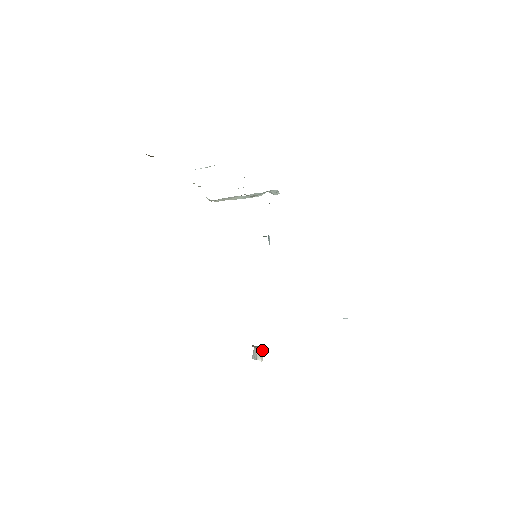
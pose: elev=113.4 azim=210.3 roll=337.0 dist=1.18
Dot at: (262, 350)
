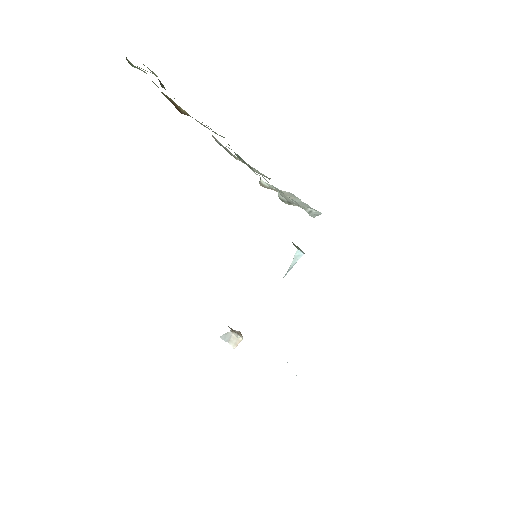
Dot at: (241, 340)
